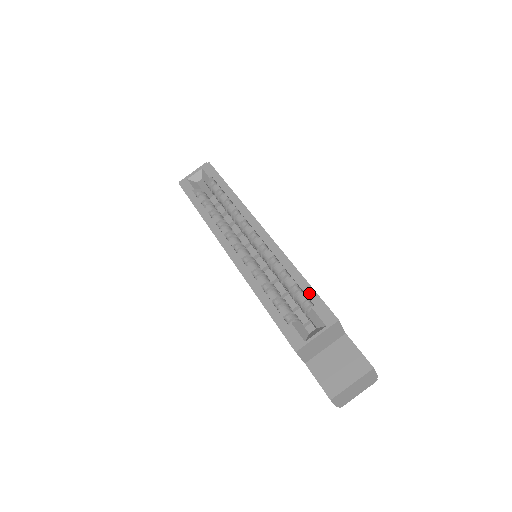
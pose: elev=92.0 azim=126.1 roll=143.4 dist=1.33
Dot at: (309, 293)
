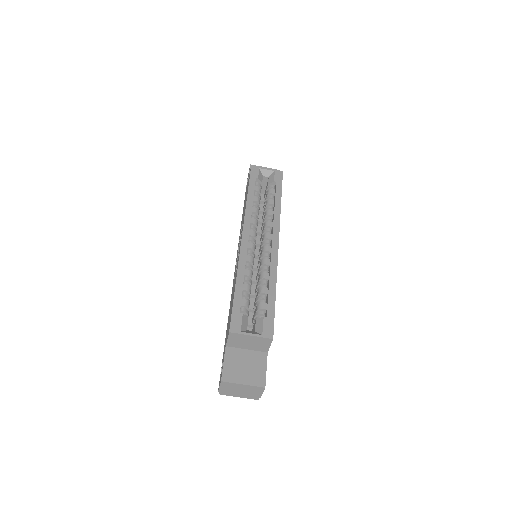
Dot at: (270, 307)
